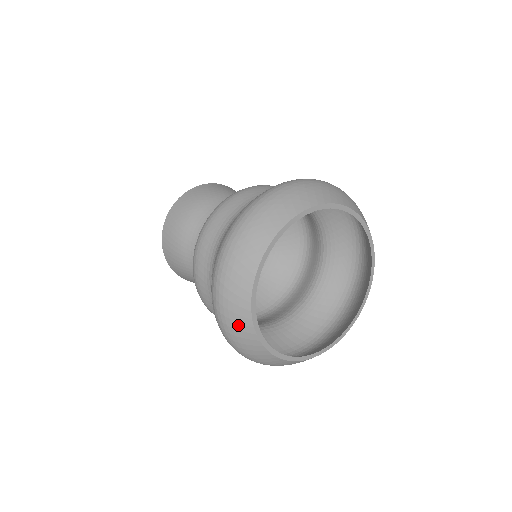
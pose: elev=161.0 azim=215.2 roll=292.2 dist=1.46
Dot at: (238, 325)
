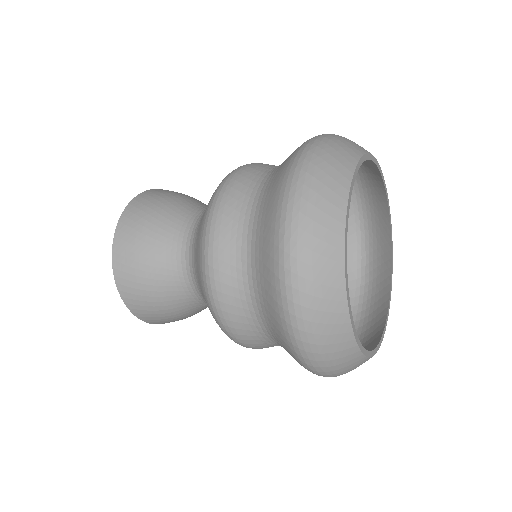
Dot at: (324, 217)
